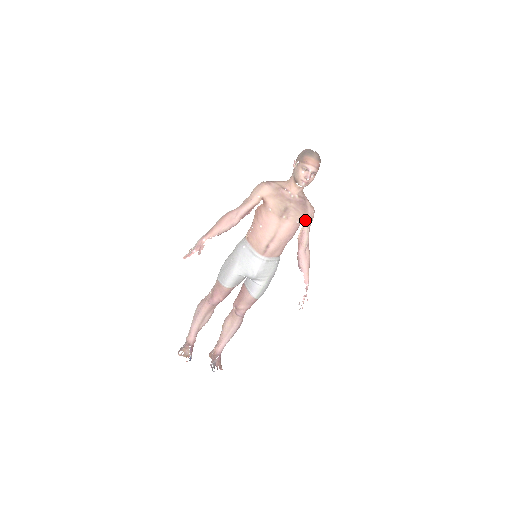
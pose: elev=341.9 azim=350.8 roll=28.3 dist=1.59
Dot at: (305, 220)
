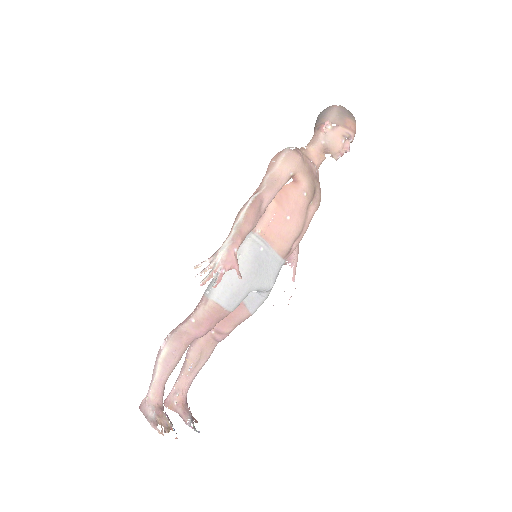
Dot at: occluded
